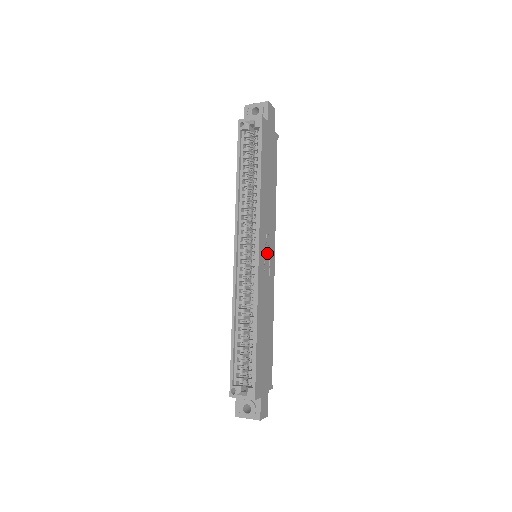
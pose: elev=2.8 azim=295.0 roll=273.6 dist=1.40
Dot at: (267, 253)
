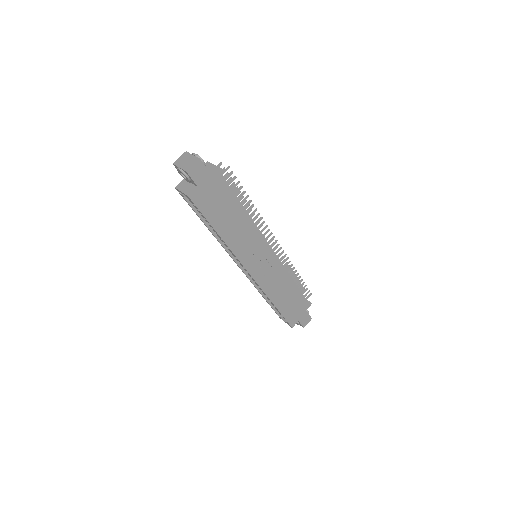
Dot at: (260, 261)
